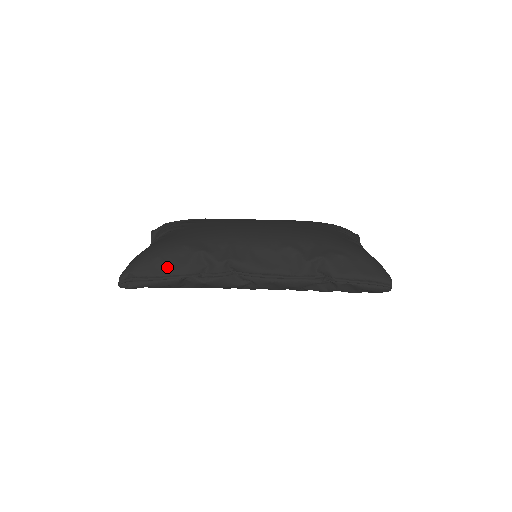
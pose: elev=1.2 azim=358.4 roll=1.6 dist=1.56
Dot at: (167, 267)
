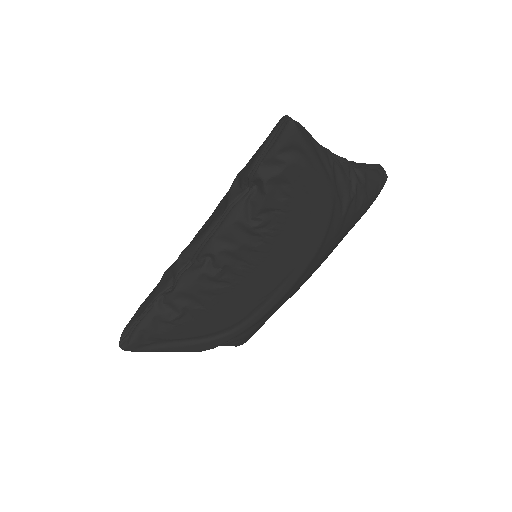
Dot at: (145, 304)
